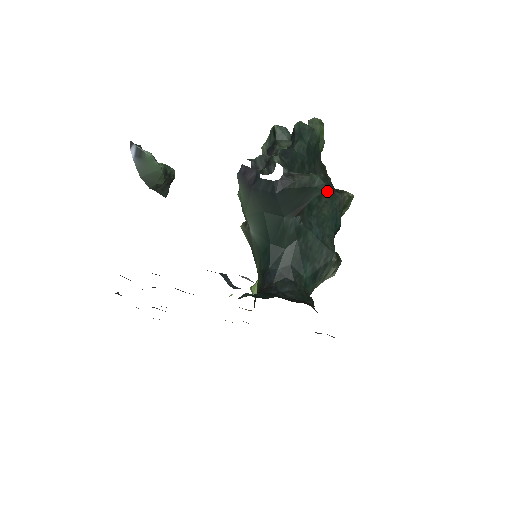
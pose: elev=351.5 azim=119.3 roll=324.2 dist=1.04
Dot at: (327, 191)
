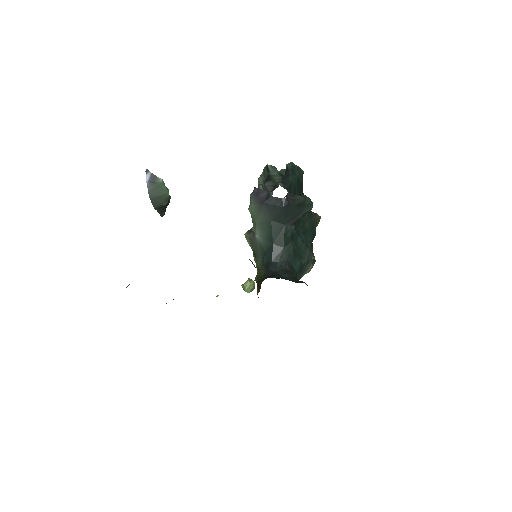
Dot at: (307, 211)
